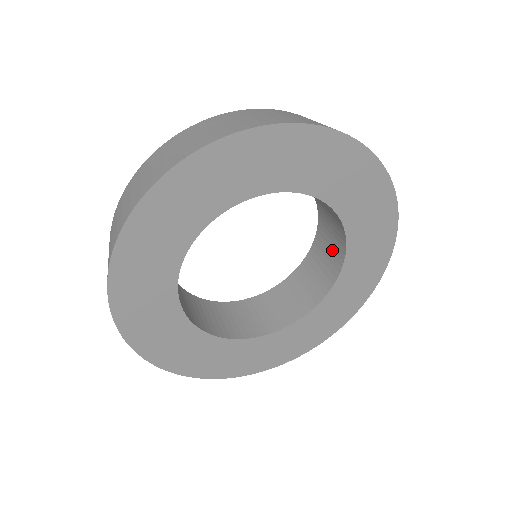
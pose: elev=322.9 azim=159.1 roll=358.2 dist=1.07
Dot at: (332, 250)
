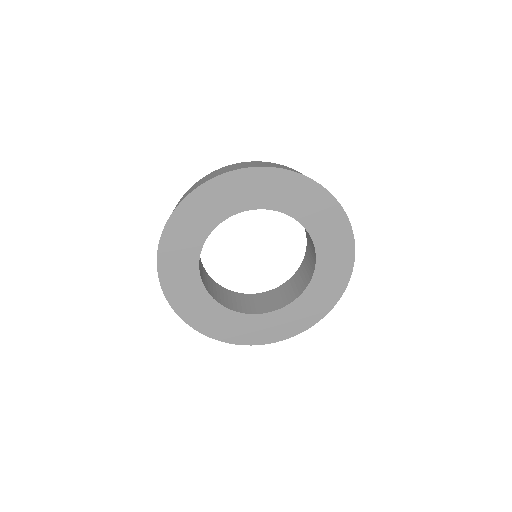
Dot at: (285, 296)
